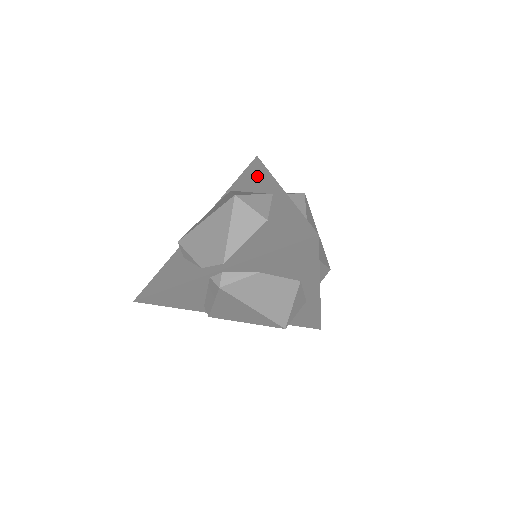
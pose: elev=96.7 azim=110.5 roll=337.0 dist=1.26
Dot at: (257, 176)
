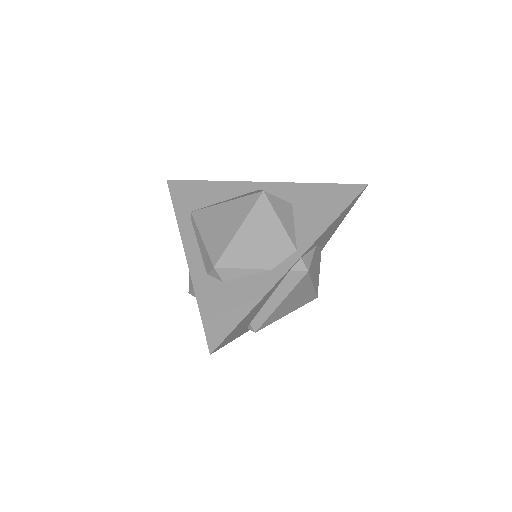
Dot at: (205, 190)
